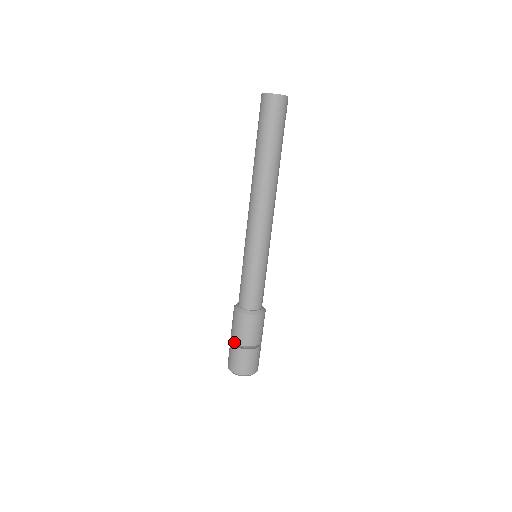
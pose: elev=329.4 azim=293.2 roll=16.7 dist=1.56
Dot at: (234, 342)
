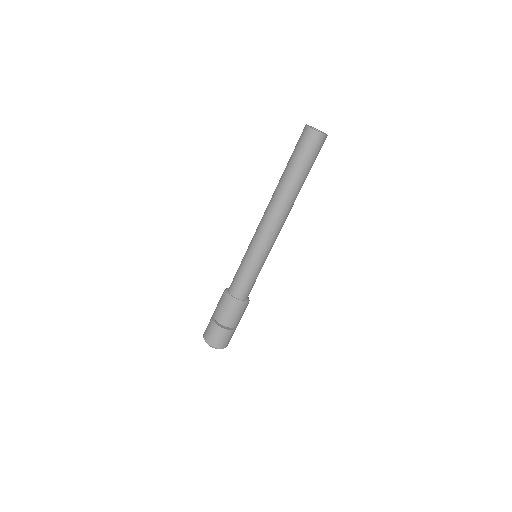
Dot at: (216, 320)
